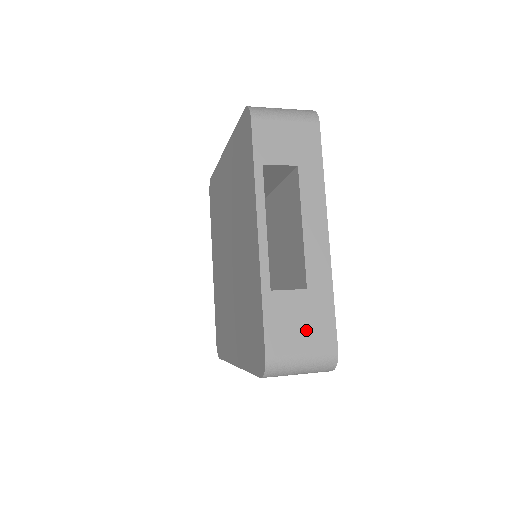
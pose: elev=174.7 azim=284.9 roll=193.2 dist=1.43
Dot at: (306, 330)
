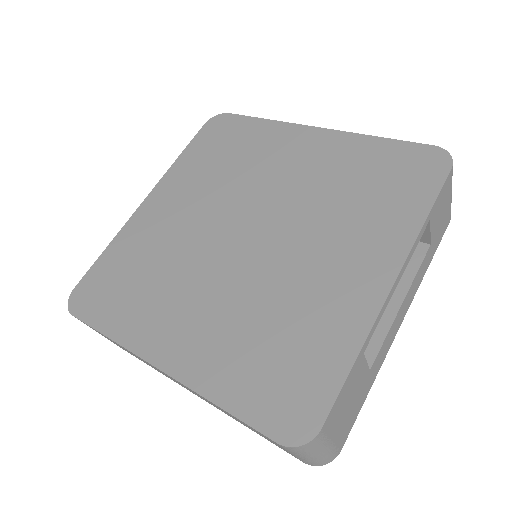
Dot at: (347, 415)
